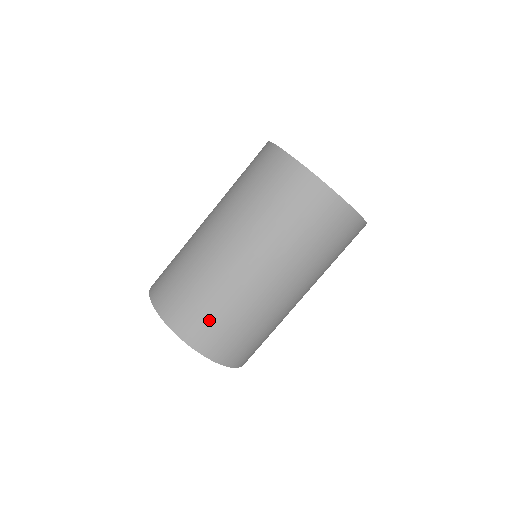
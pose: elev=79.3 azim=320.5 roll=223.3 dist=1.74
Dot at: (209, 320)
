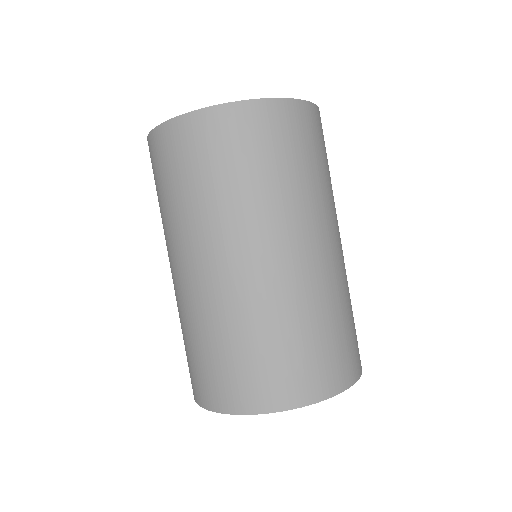
Dot at: (225, 367)
